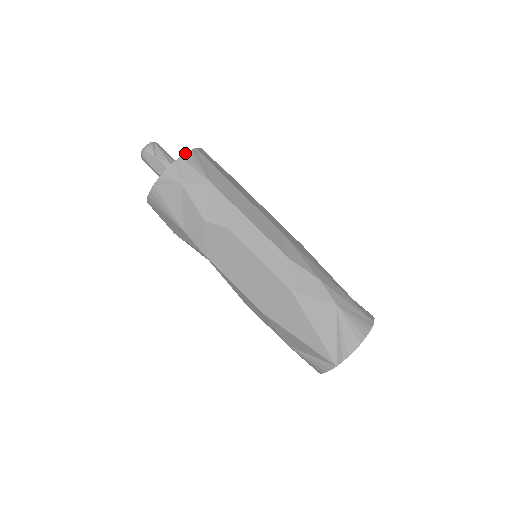
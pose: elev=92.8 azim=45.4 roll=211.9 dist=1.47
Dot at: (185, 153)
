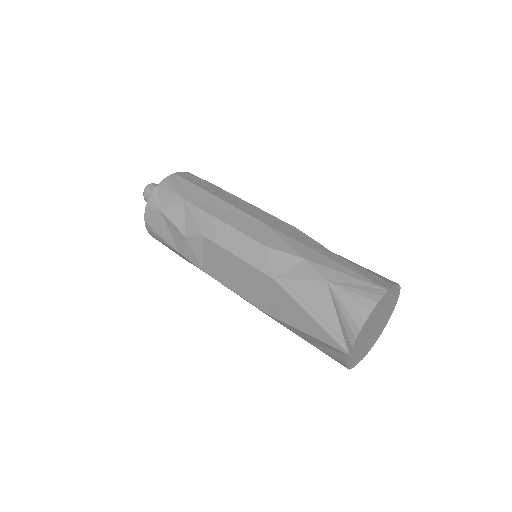
Dot at: (161, 181)
